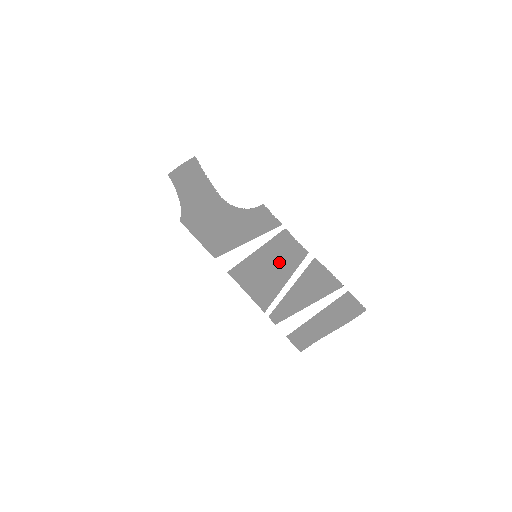
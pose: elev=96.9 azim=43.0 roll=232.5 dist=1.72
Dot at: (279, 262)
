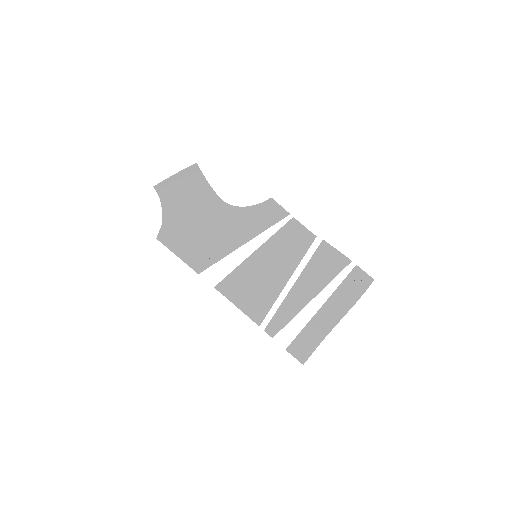
Dot at: (284, 255)
